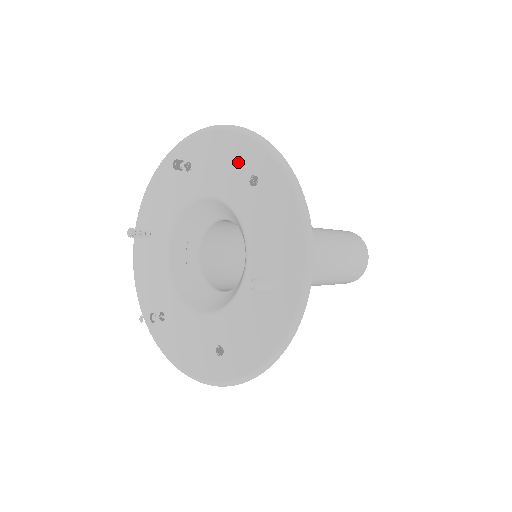
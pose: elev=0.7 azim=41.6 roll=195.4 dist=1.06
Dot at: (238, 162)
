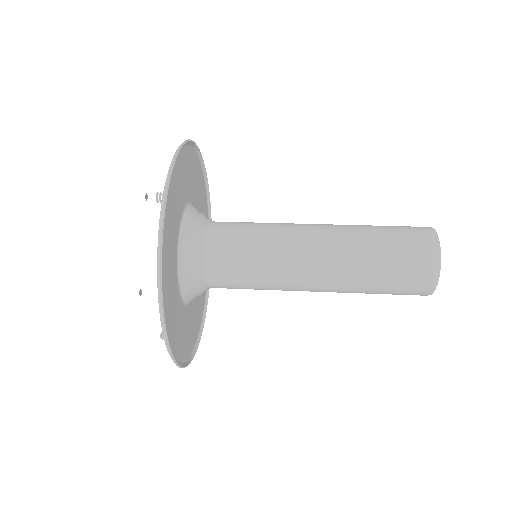
Dot at: (164, 268)
